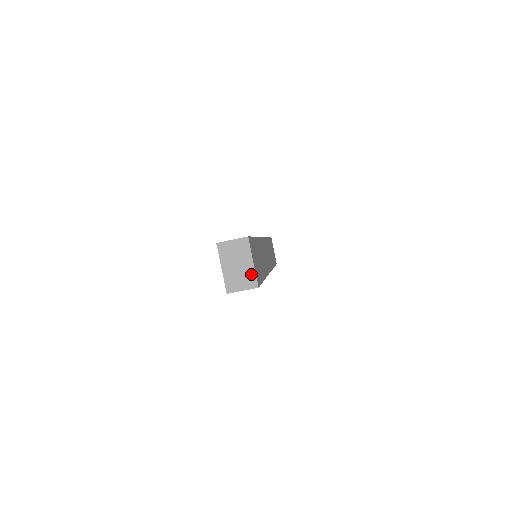
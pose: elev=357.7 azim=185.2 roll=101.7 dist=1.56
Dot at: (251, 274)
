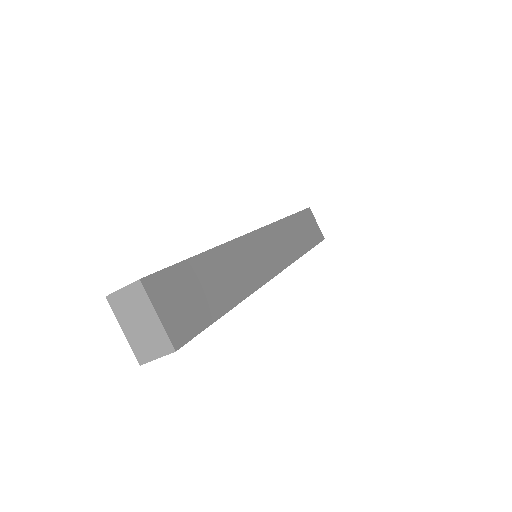
Dot at: (160, 333)
